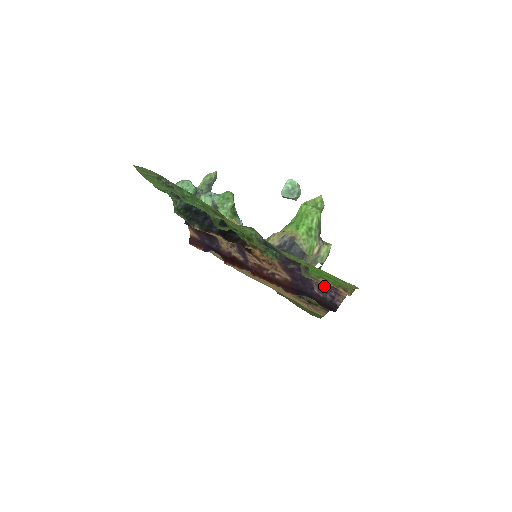
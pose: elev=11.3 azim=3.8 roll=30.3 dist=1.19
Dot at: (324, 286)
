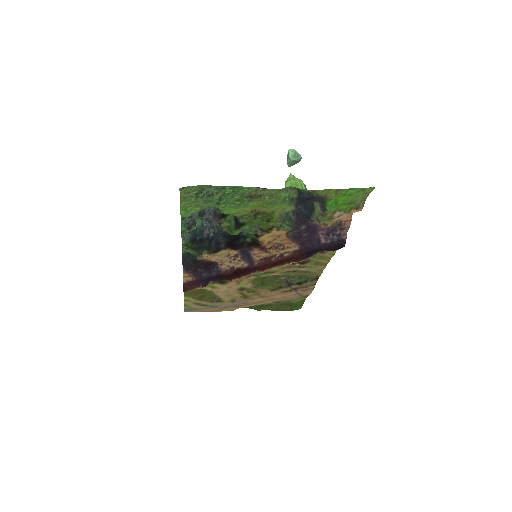
Dot at: (330, 230)
